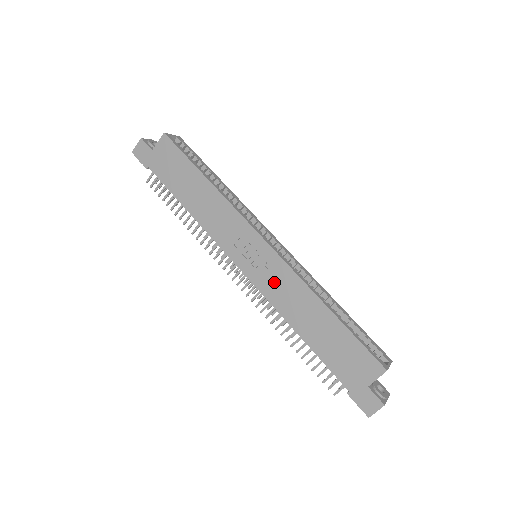
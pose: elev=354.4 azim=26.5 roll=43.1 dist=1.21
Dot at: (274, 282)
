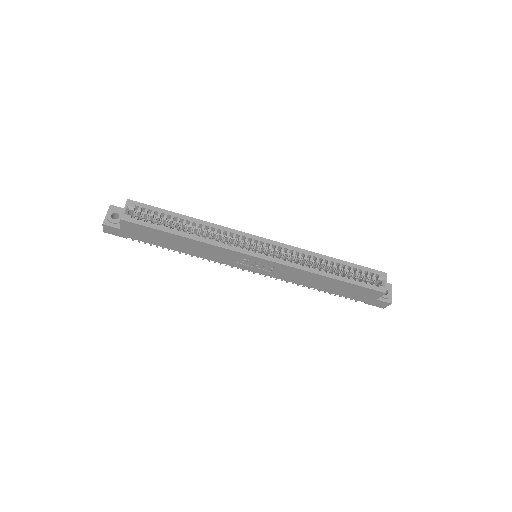
Dot at: (282, 273)
